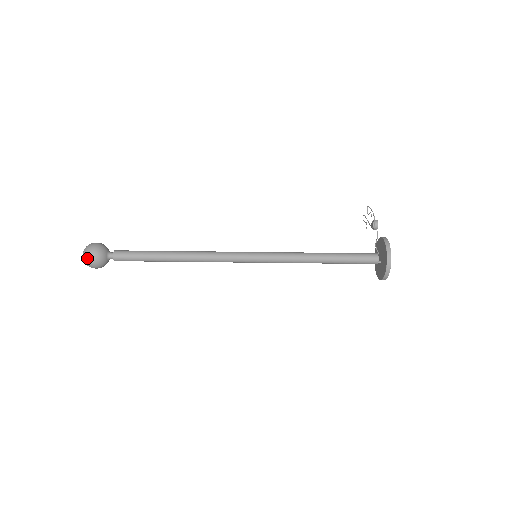
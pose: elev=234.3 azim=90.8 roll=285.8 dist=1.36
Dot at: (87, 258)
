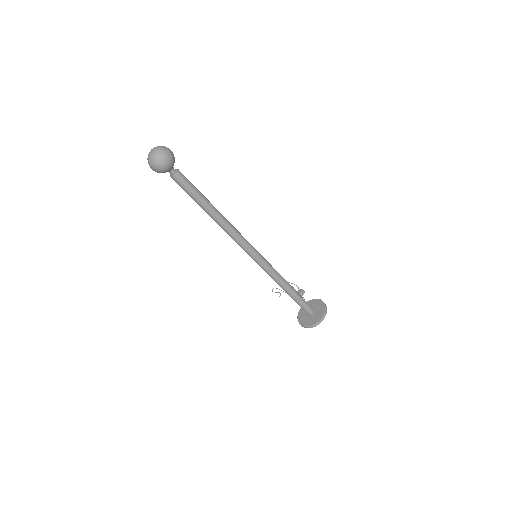
Dot at: (164, 154)
